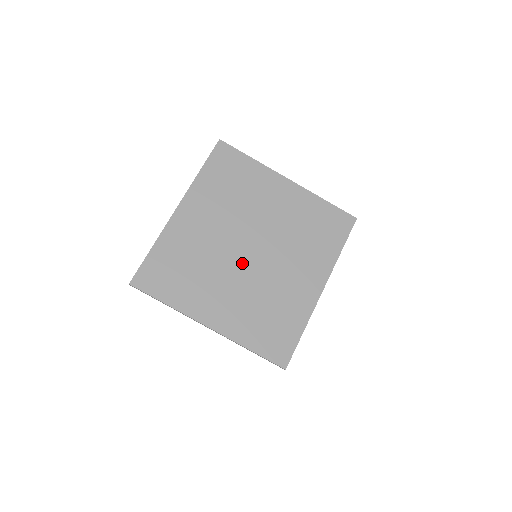
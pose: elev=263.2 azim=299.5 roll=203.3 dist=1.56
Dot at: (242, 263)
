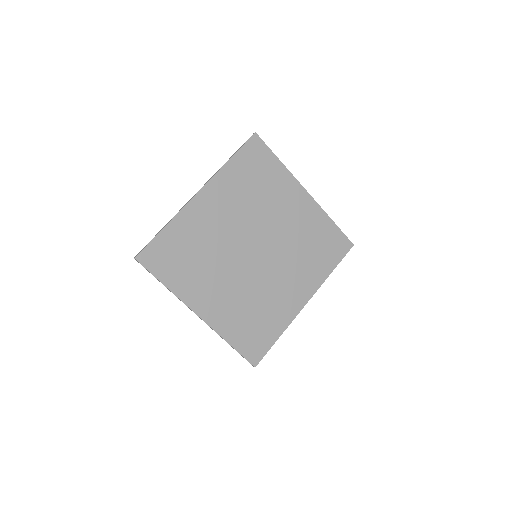
Dot at: (244, 263)
